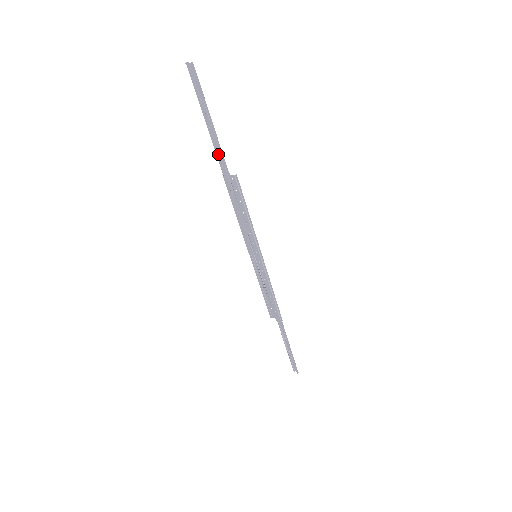
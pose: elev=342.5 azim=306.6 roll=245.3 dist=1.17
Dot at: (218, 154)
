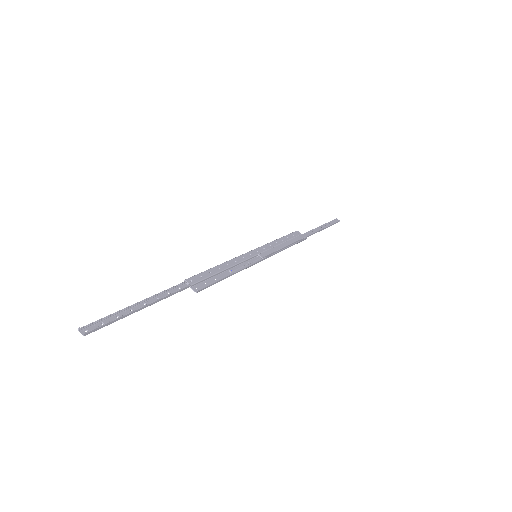
Dot at: occluded
